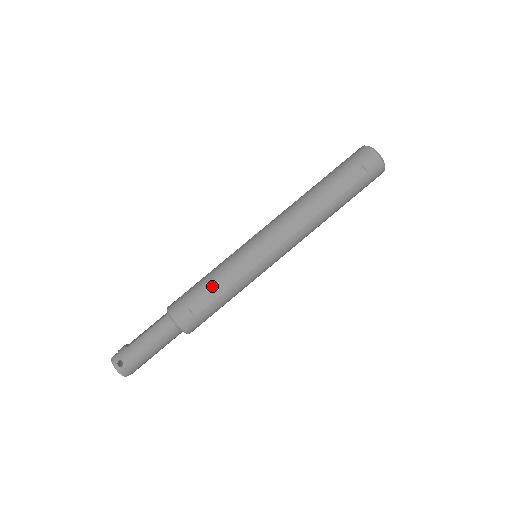
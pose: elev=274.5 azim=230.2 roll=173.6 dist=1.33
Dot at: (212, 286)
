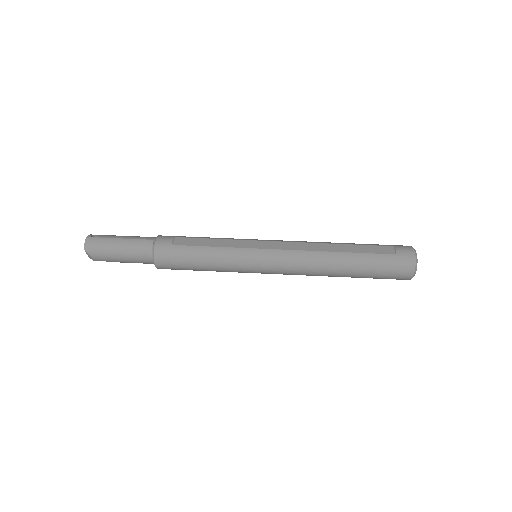
Dot at: (205, 238)
